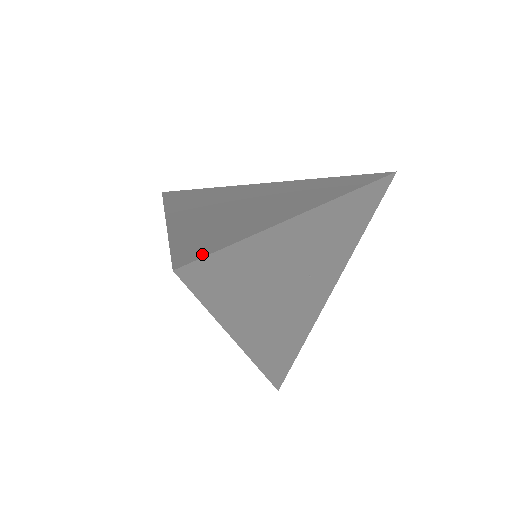
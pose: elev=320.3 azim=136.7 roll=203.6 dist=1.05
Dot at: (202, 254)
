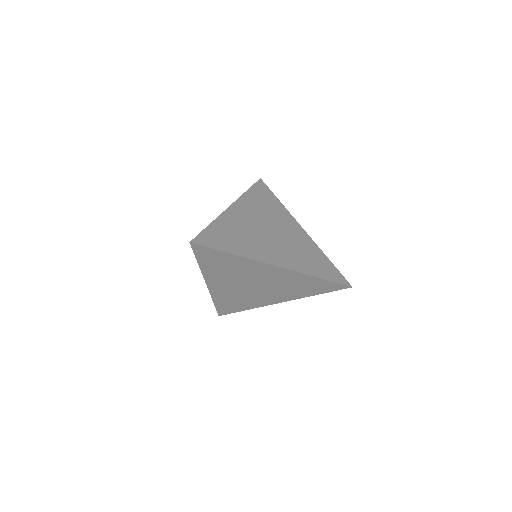
Dot at: (208, 245)
